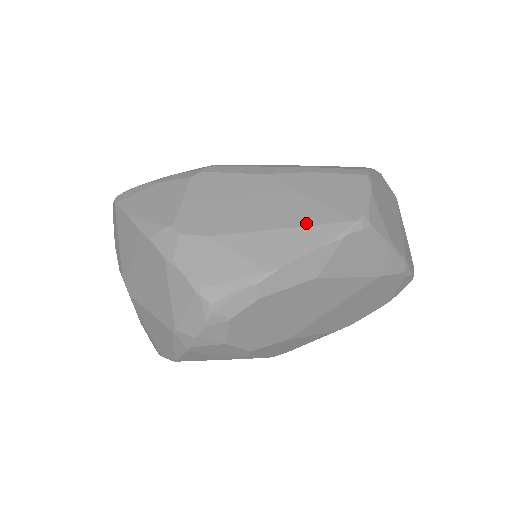
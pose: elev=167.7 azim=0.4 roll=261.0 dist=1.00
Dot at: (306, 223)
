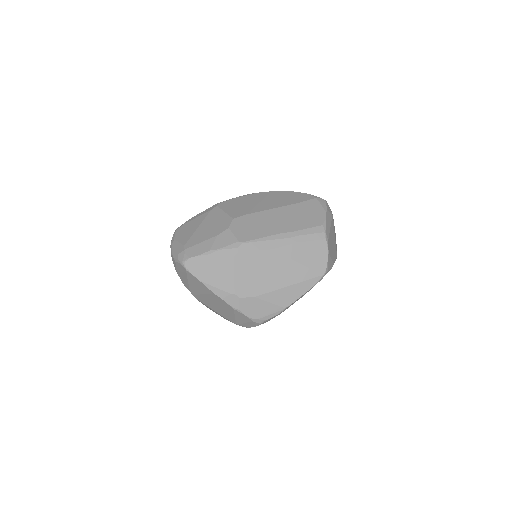
Dot at: (300, 281)
